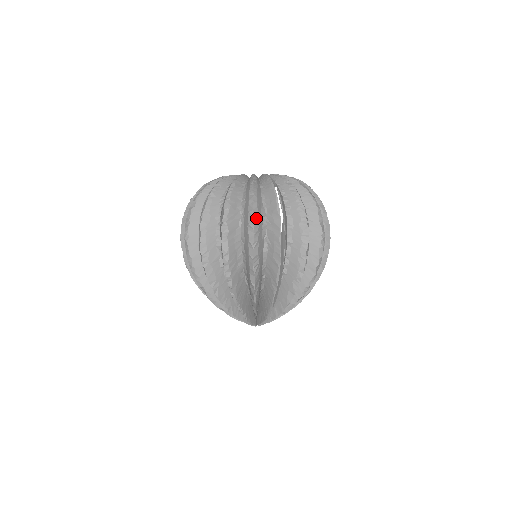
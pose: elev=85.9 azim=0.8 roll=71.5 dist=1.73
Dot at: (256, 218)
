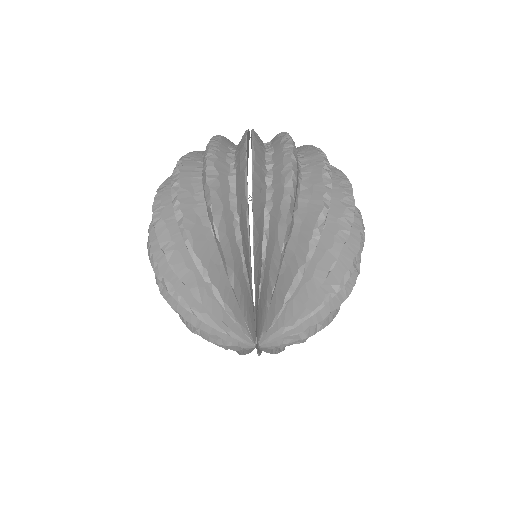
Dot at: (216, 141)
